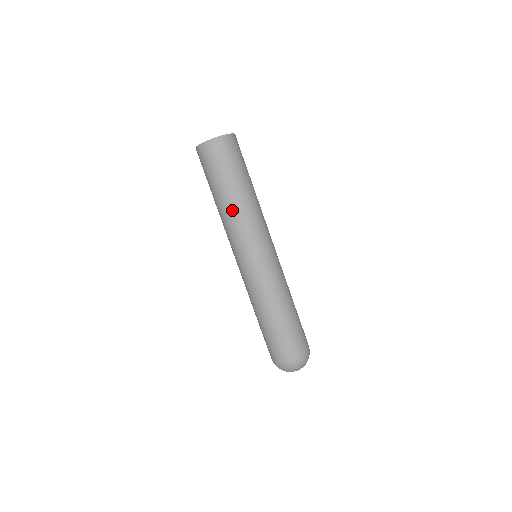
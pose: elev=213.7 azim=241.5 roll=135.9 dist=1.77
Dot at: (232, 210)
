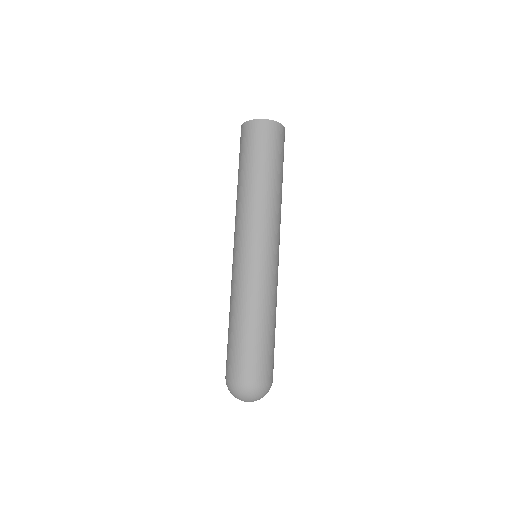
Dot at: (267, 195)
